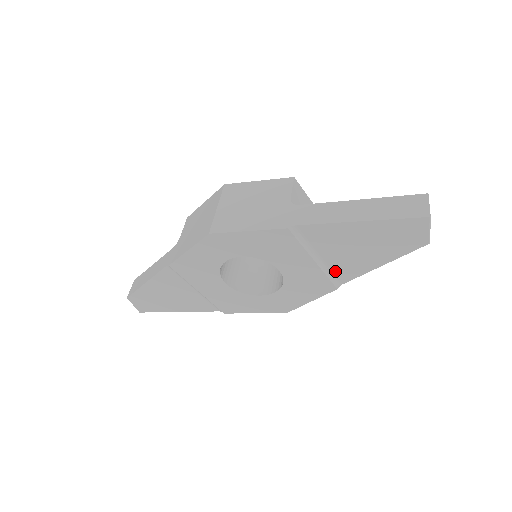
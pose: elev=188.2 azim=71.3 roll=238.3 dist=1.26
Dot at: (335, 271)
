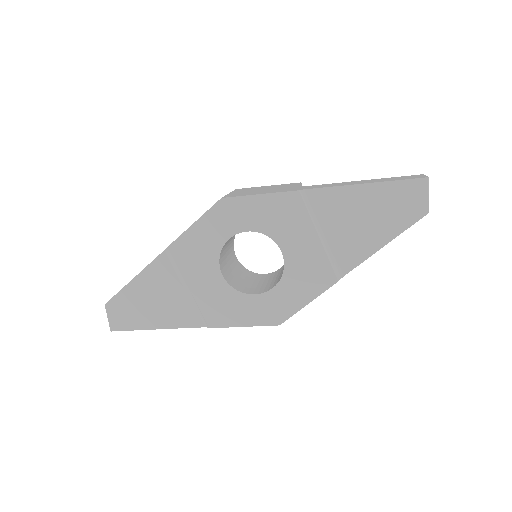
Dot at: (337, 255)
